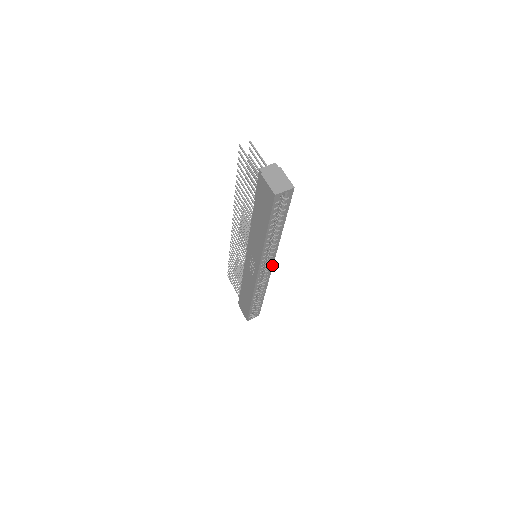
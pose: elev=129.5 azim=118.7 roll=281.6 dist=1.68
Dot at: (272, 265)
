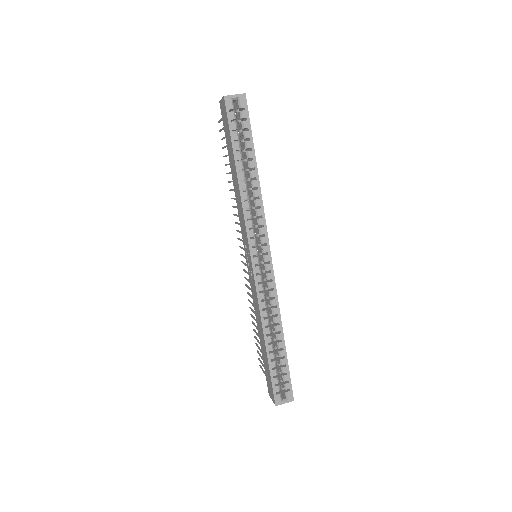
Dot at: (269, 251)
